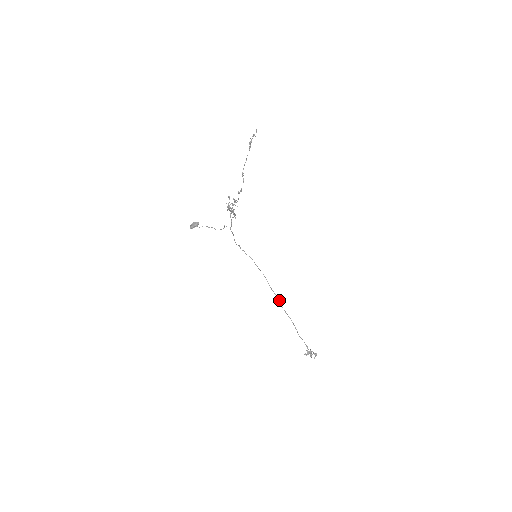
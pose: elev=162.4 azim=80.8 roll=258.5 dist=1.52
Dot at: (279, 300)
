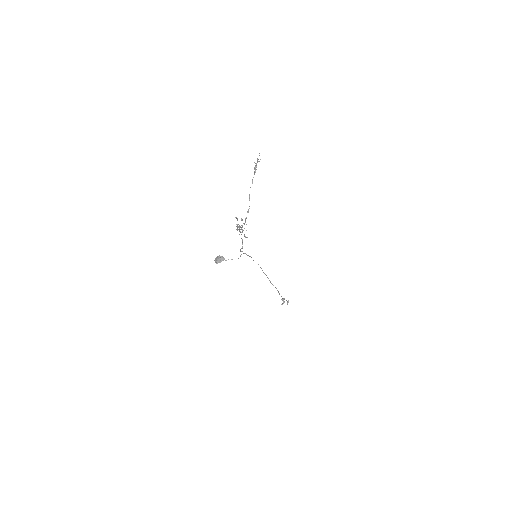
Dot at: (268, 278)
